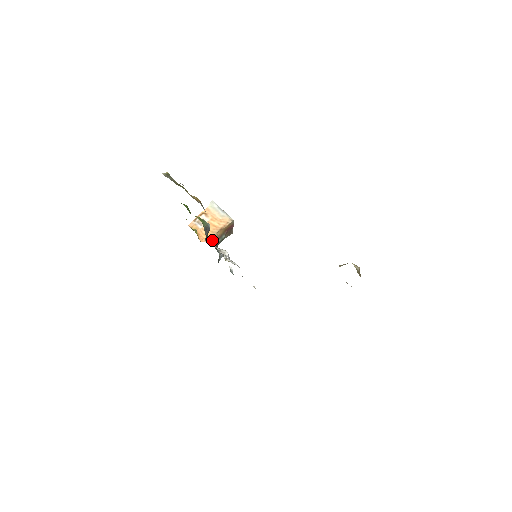
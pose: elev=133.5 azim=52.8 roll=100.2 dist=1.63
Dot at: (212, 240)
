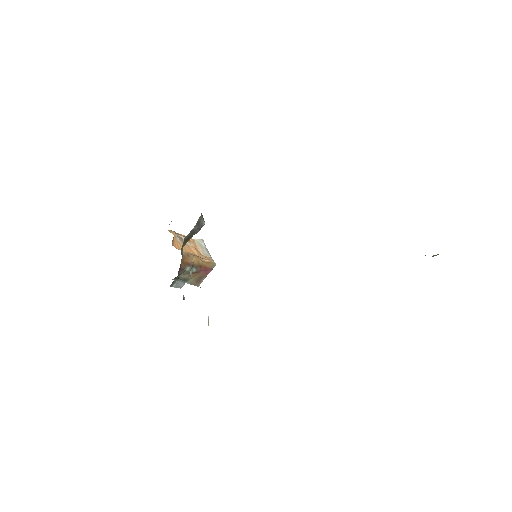
Dot at: (185, 254)
